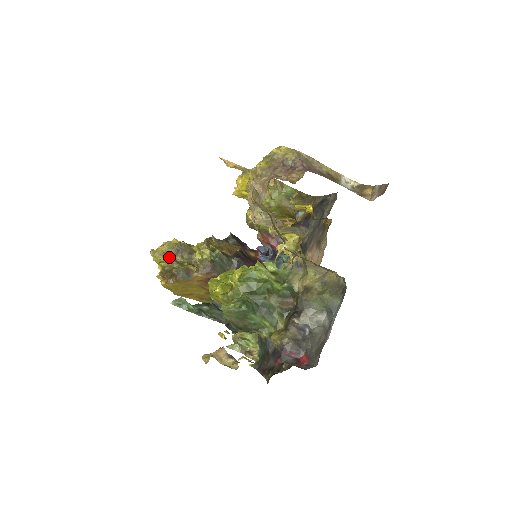
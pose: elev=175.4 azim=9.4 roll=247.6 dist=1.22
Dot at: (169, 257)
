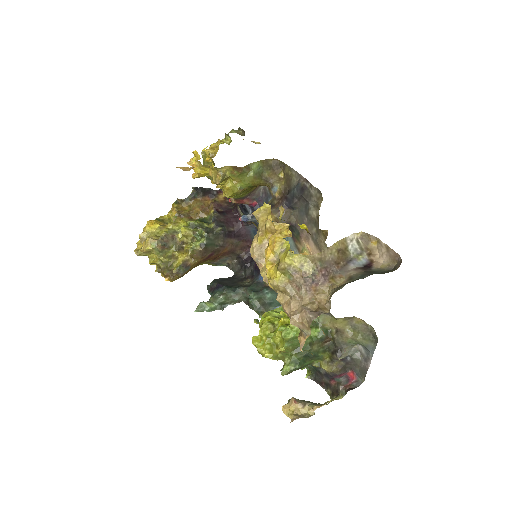
Dot at: (157, 254)
